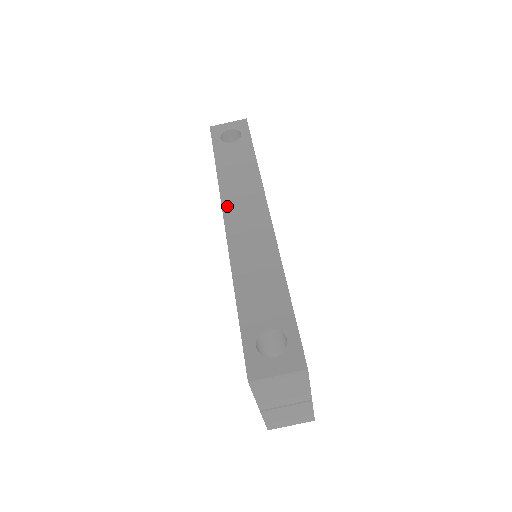
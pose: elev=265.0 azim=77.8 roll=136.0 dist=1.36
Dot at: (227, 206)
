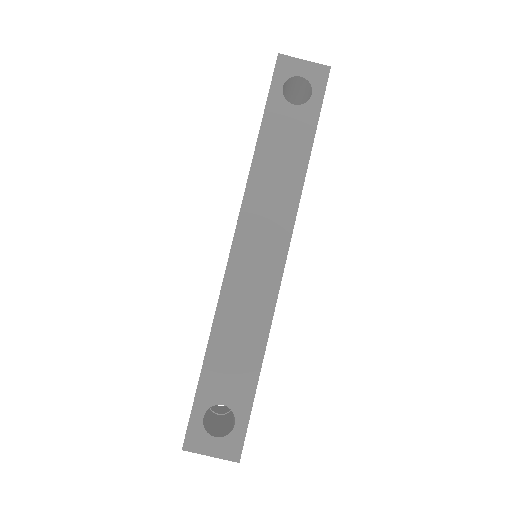
Dot at: (245, 217)
